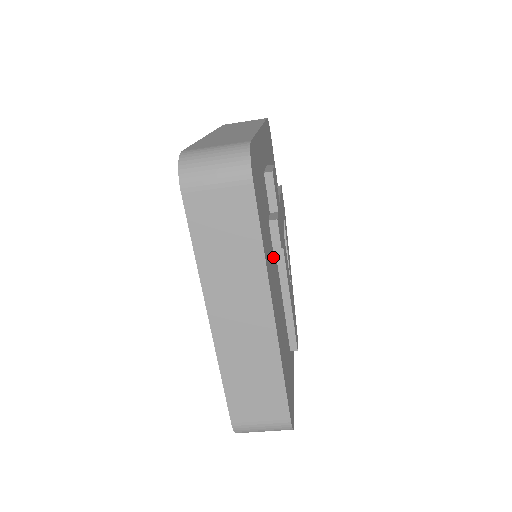
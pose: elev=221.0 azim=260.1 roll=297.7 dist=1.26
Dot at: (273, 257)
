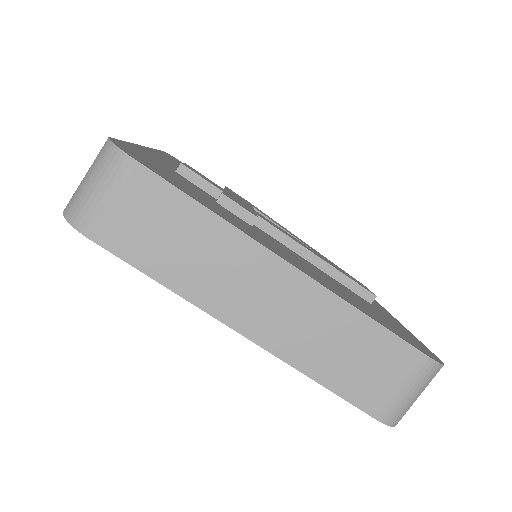
Dot at: occluded
